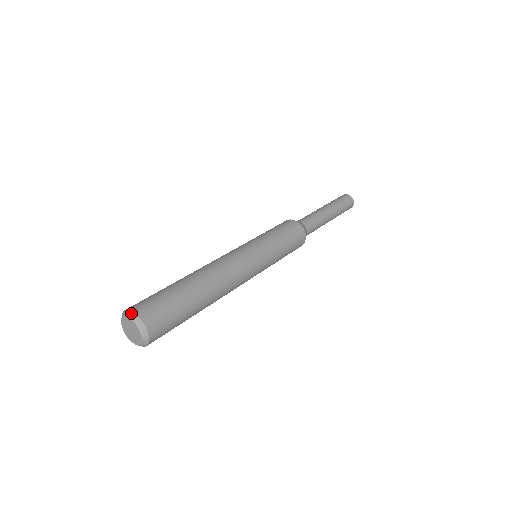
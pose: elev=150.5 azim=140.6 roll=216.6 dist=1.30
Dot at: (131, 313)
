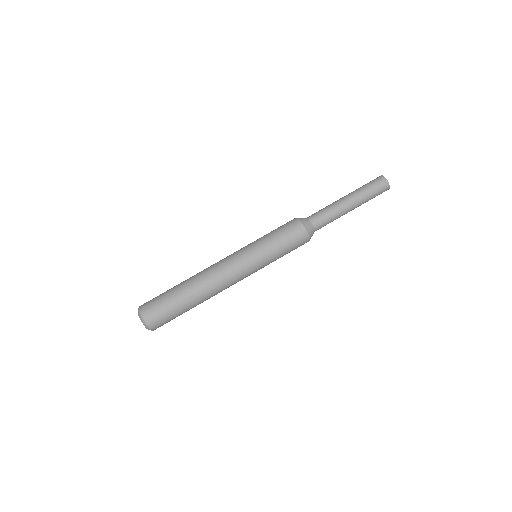
Dot at: (140, 315)
